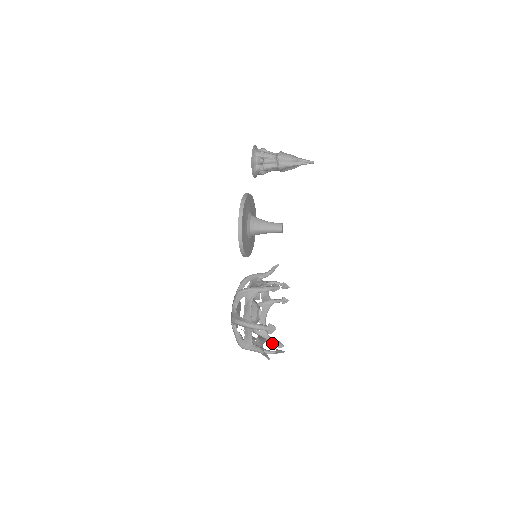
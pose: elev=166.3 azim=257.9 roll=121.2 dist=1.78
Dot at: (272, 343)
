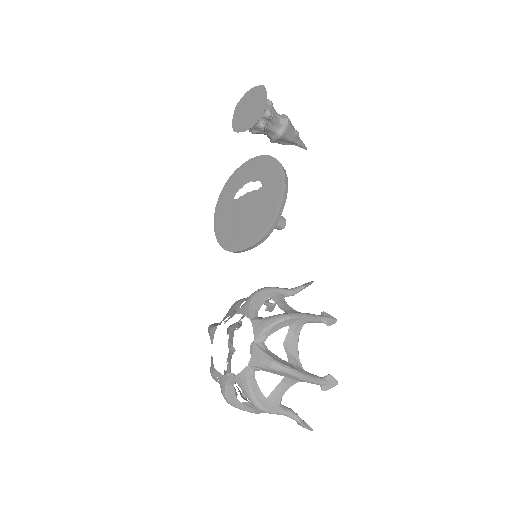
Dot at: occluded
